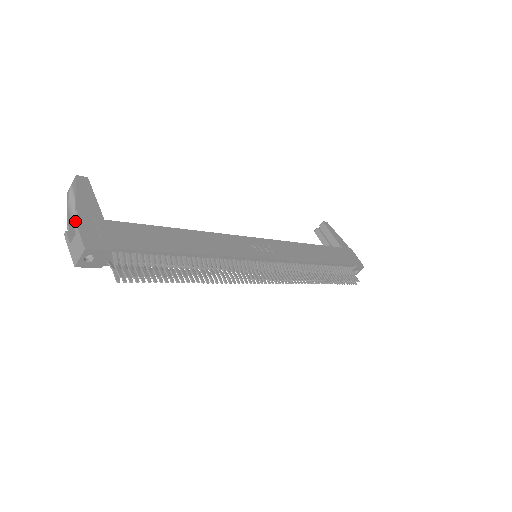
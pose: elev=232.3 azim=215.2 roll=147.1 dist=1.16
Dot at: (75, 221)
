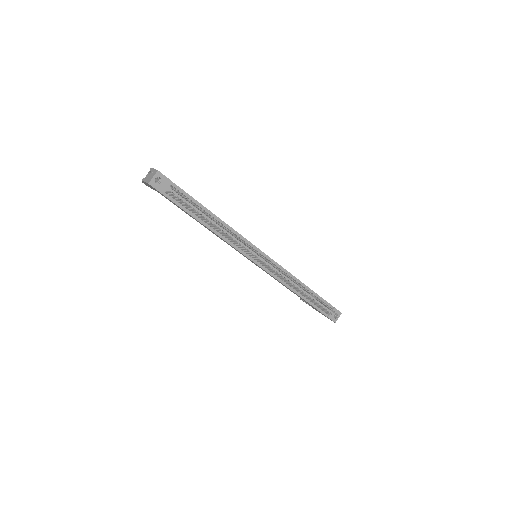
Dot at: (152, 168)
